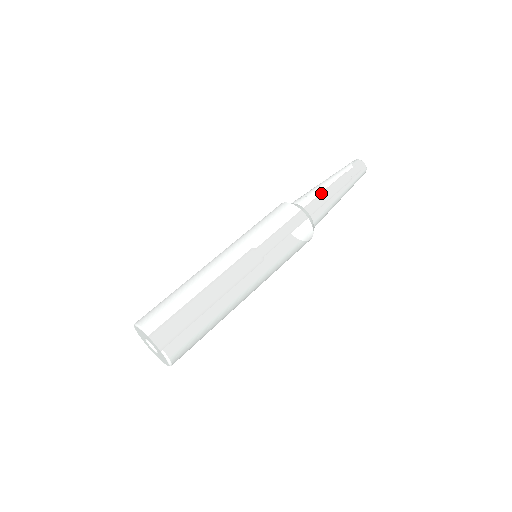
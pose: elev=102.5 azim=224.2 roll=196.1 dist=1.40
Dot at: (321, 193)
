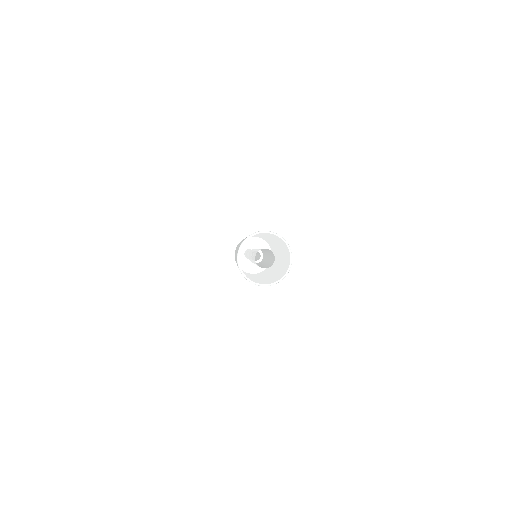
Dot at: occluded
